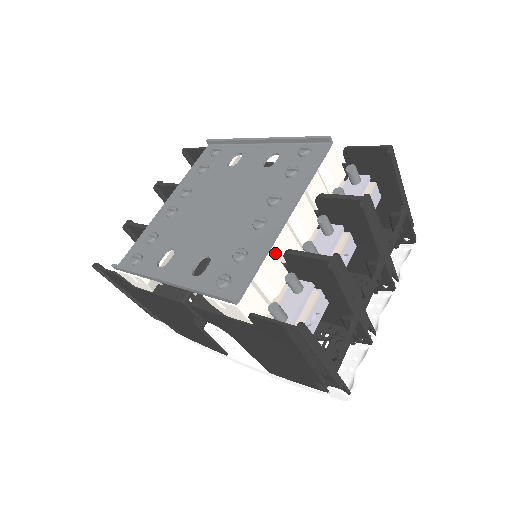
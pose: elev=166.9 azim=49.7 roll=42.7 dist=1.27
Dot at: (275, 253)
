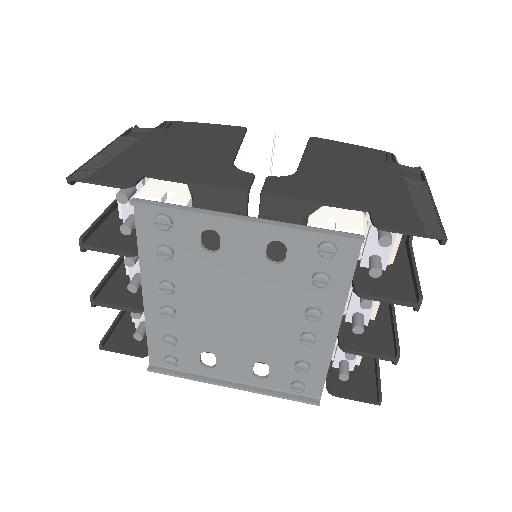
Dot at: occluded
